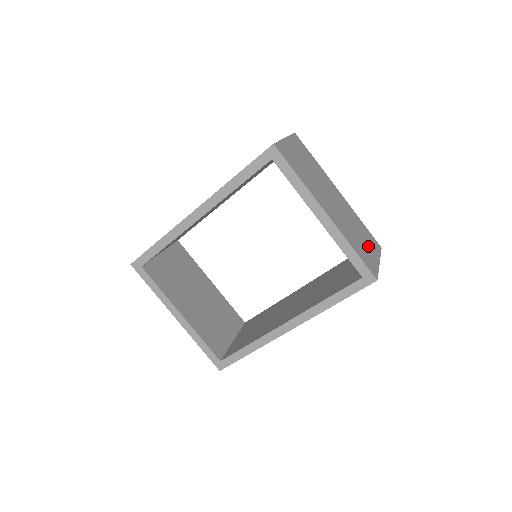
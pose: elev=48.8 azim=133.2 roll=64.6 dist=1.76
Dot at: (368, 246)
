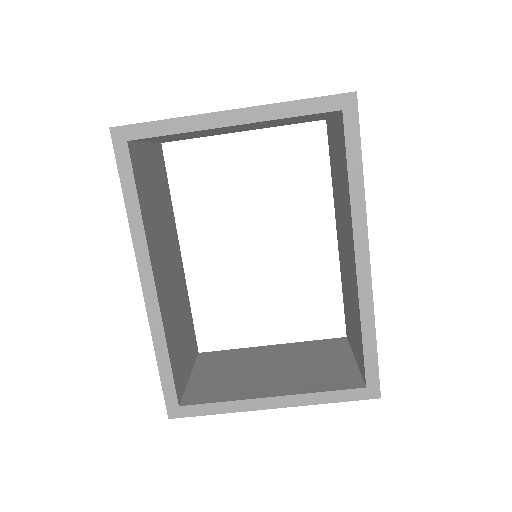
Dot at: occluded
